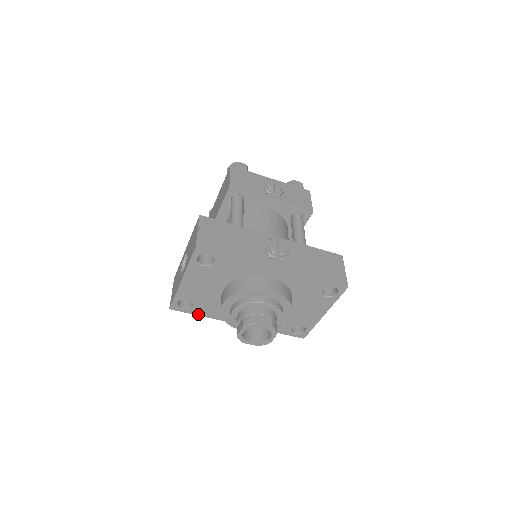
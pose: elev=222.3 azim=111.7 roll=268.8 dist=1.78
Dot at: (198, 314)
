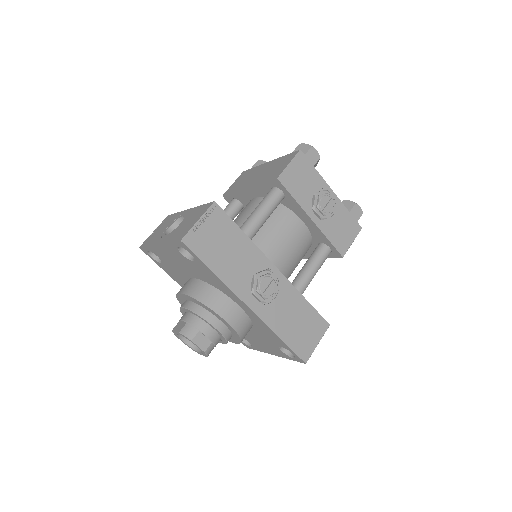
Dot at: (163, 269)
